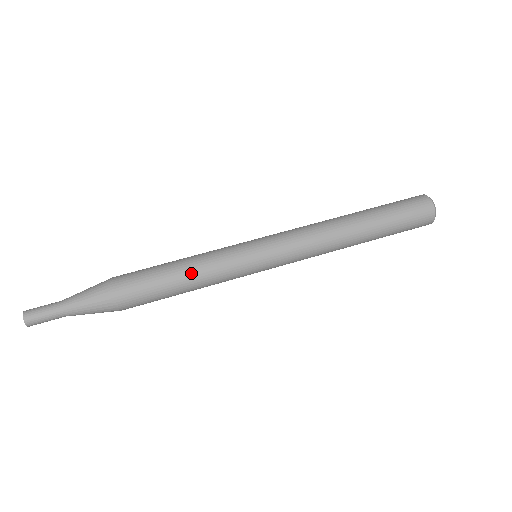
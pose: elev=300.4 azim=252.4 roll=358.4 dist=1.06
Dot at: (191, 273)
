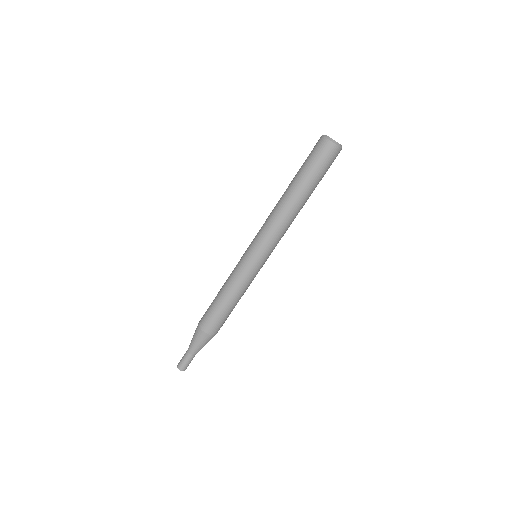
Dot at: (230, 295)
